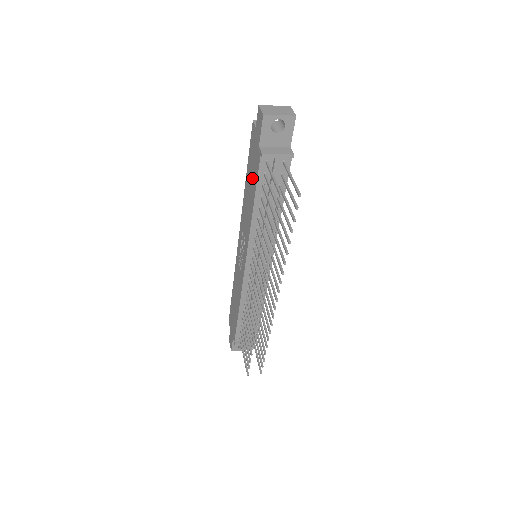
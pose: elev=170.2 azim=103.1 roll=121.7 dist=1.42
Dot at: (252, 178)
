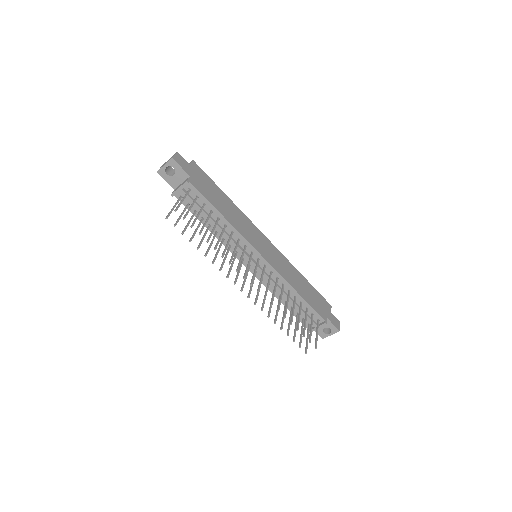
Dot at: occluded
